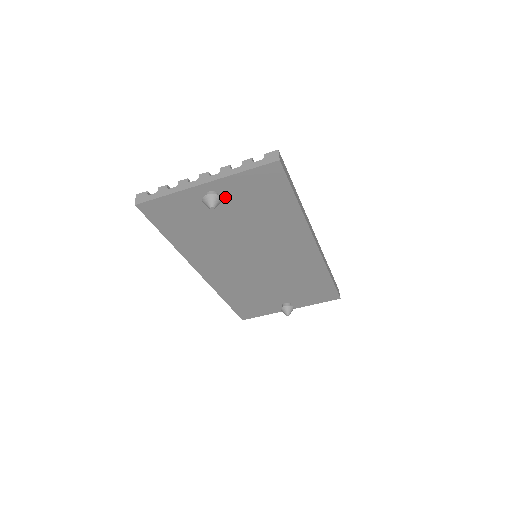
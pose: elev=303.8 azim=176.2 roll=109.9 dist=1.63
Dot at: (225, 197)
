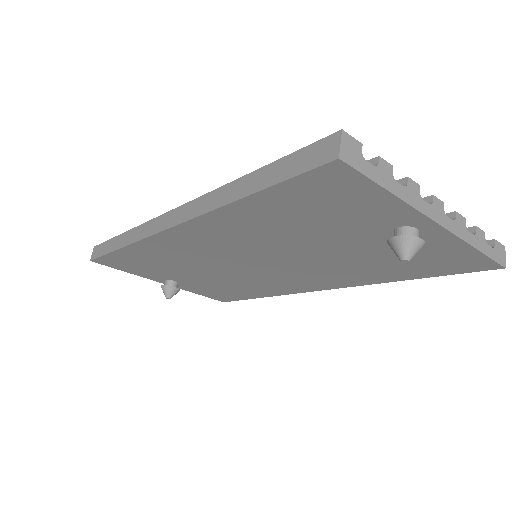
Dot at: occluded
